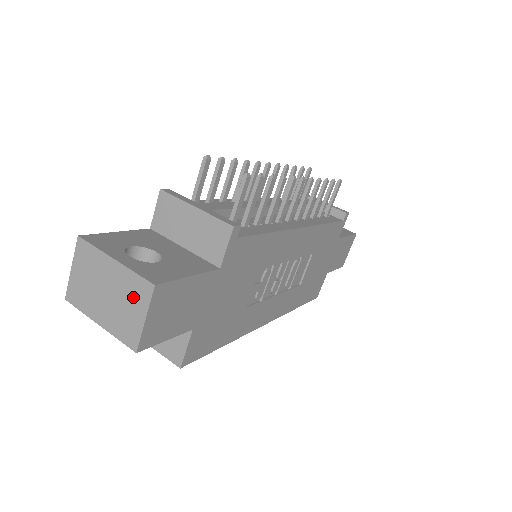
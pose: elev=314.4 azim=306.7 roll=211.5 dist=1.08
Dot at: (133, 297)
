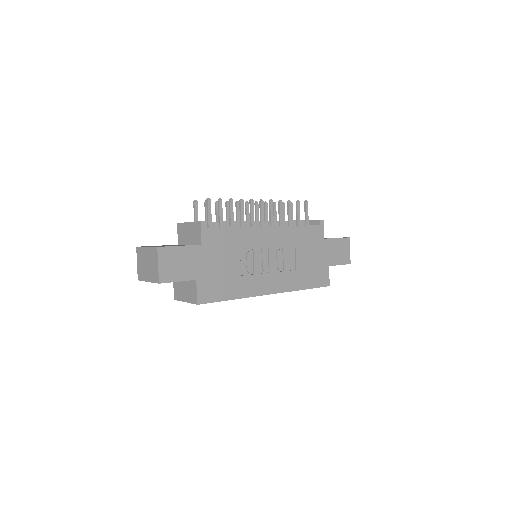
Dot at: (153, 258)
